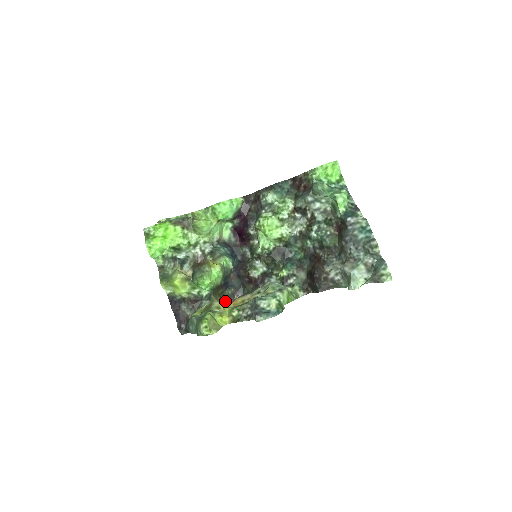
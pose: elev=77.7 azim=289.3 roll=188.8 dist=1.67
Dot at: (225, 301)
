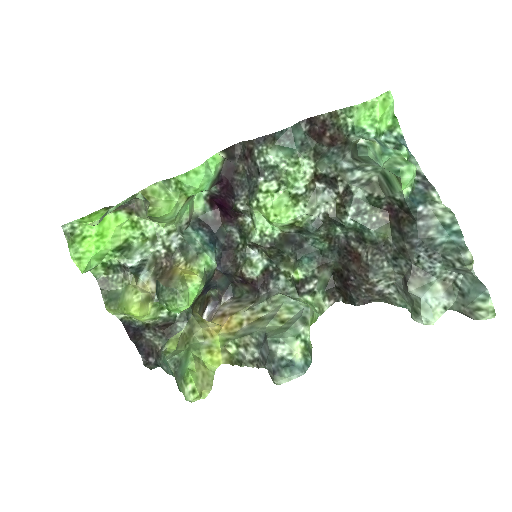
Dot at: (206, 302)
